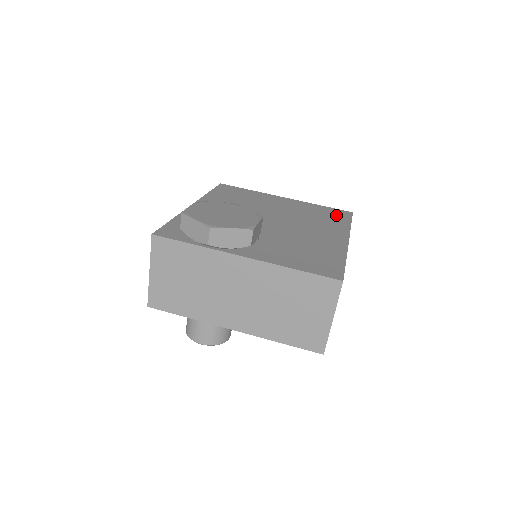
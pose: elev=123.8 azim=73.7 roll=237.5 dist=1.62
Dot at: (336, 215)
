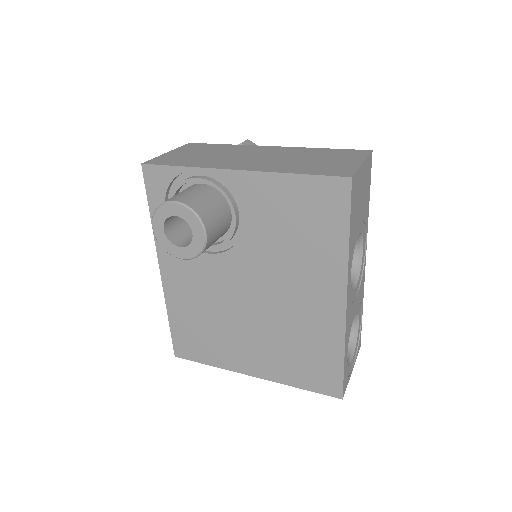
Dot at: occluded
